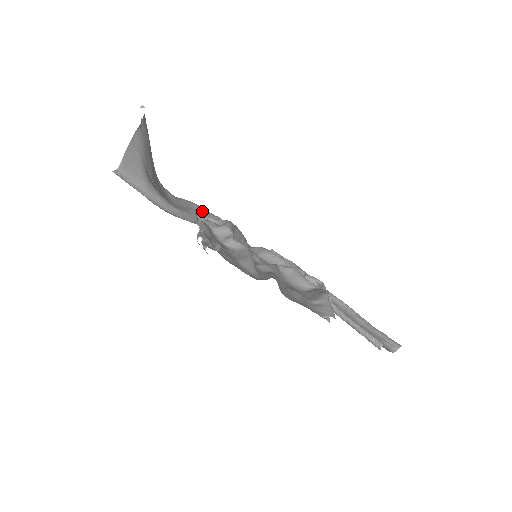
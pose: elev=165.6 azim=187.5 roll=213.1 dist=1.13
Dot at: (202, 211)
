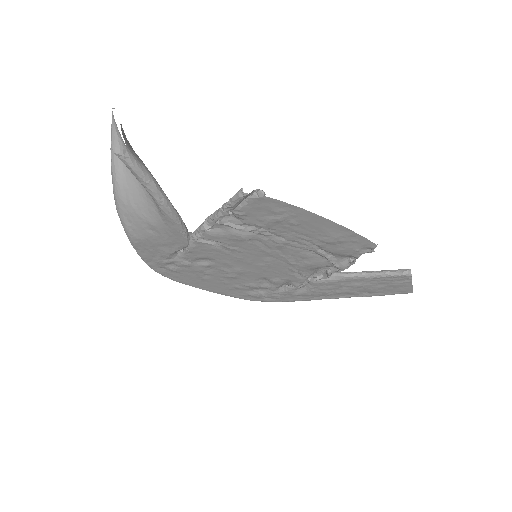
Dot at: occluded
